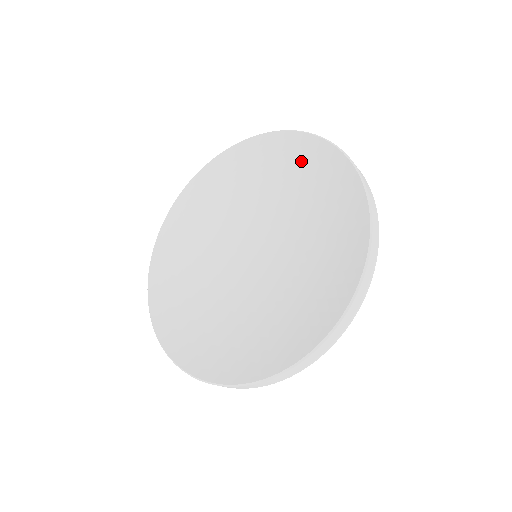
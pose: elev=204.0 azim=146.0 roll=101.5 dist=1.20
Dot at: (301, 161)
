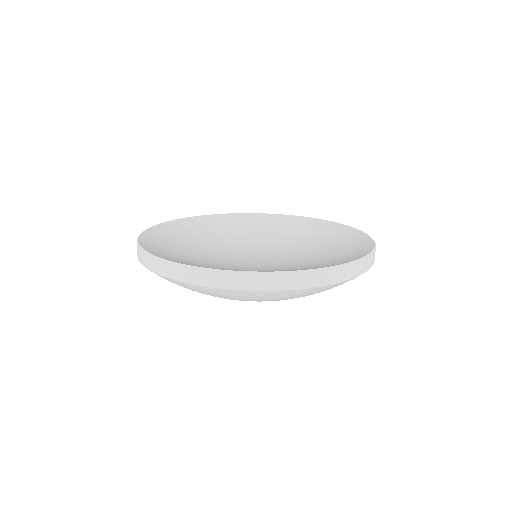
Dot at: (276, 224)
